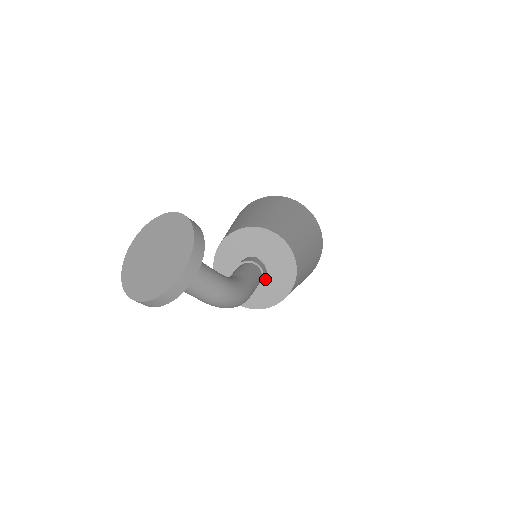
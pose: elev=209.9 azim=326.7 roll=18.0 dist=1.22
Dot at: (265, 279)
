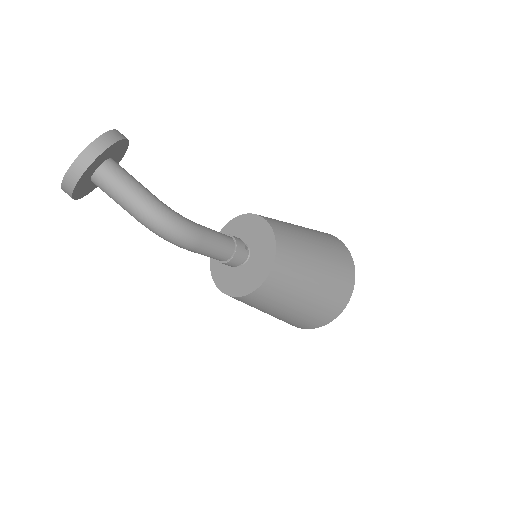
Dot at: (249, 263)
